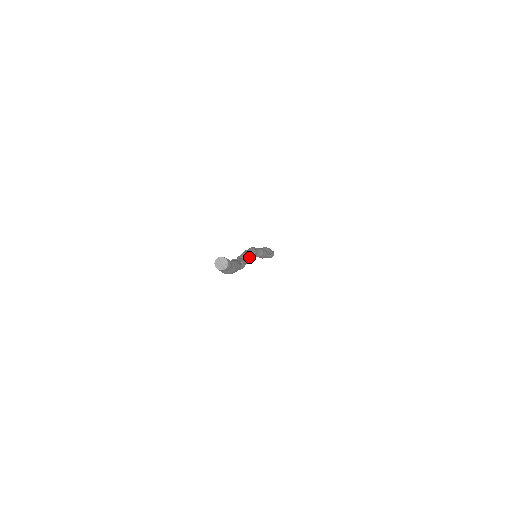
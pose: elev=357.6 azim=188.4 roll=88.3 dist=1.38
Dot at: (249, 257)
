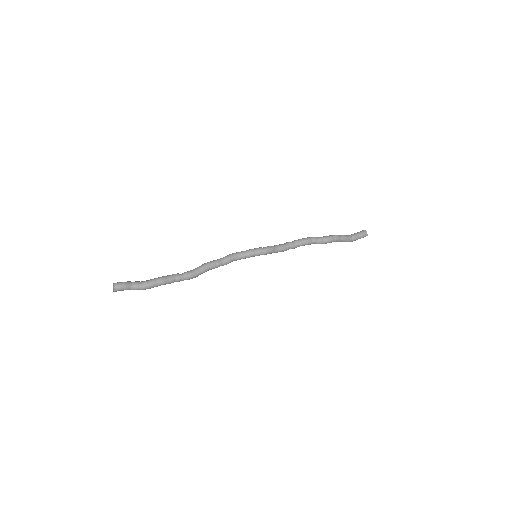
Dot at: (206, 265)
